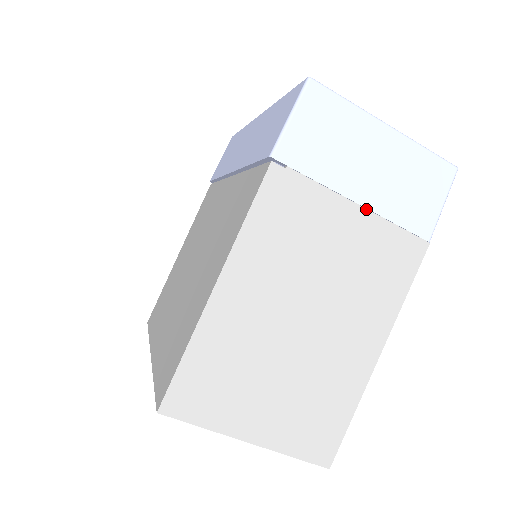
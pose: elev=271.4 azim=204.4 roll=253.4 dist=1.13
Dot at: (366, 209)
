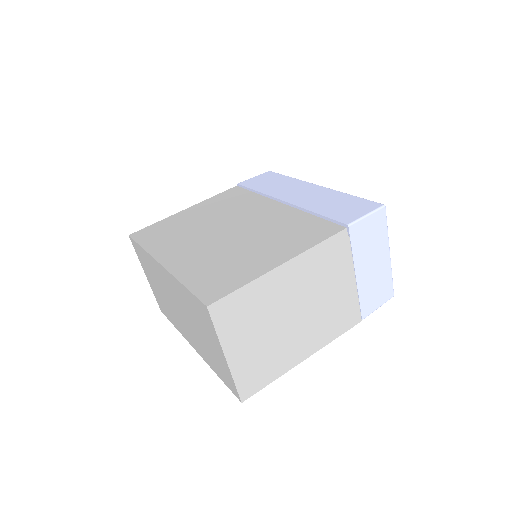
Dot at: (356, 283)
